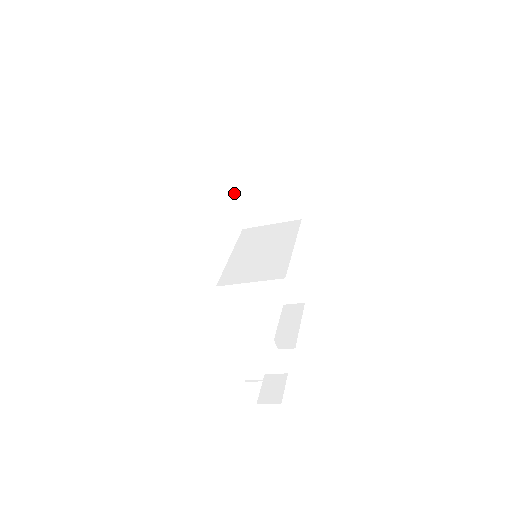
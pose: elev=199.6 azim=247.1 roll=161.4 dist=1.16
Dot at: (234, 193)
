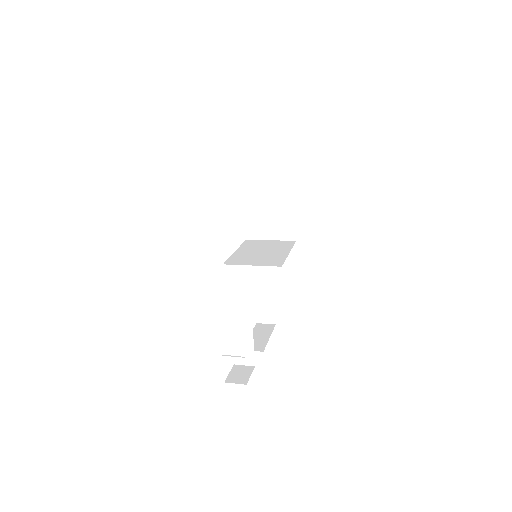
Dot at: (249, 207)
